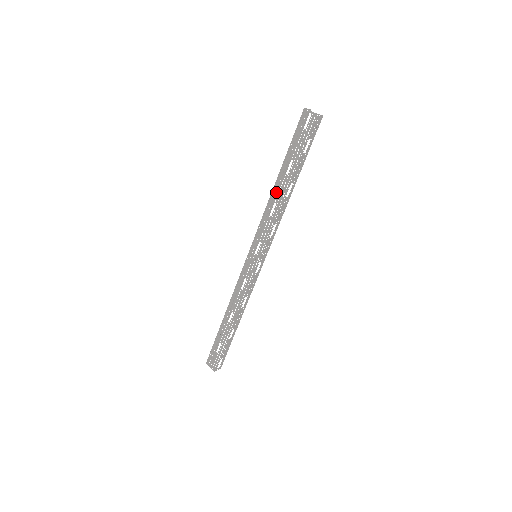
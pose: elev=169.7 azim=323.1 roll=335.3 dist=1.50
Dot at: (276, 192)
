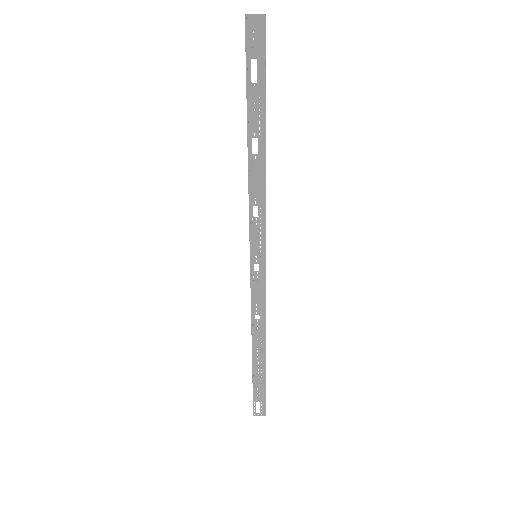
Dot at: occluded
